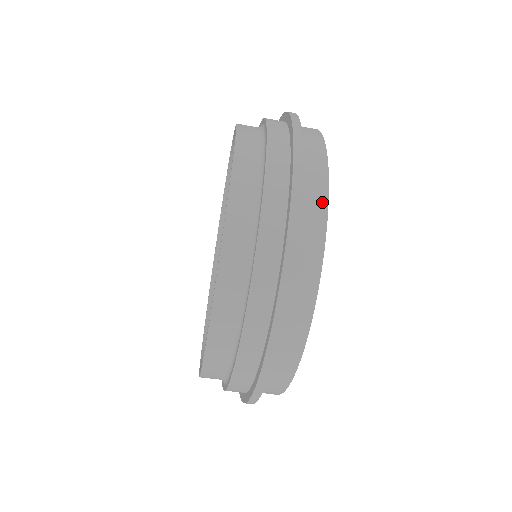
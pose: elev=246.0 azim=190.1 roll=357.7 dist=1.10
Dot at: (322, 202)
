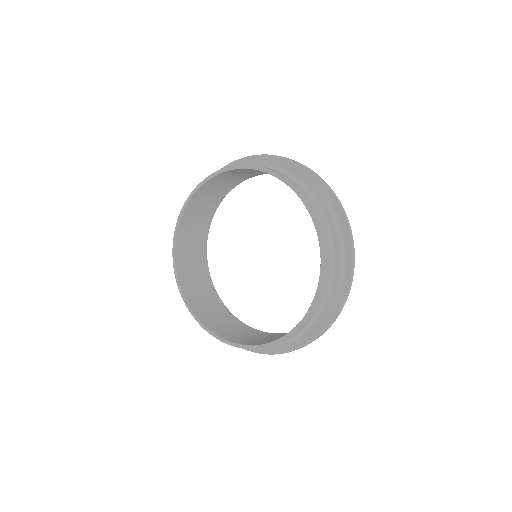
Dot at: occluded
